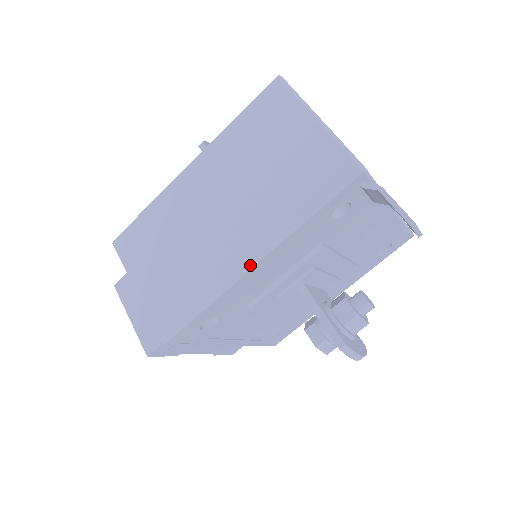
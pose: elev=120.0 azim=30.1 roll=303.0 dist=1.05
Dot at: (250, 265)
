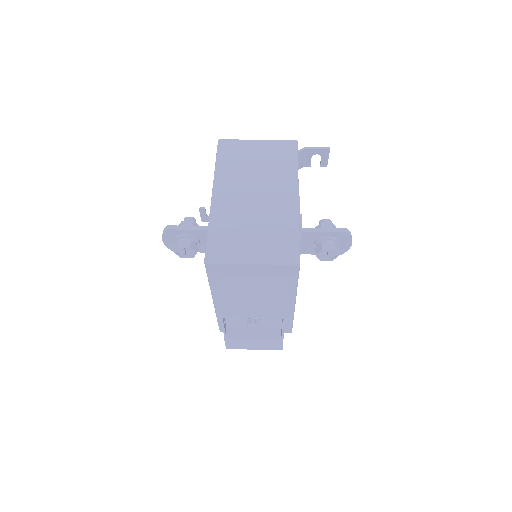
Dot at: (297, 198)
